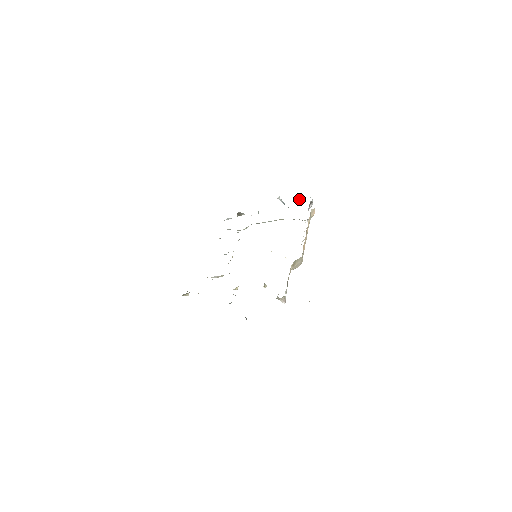
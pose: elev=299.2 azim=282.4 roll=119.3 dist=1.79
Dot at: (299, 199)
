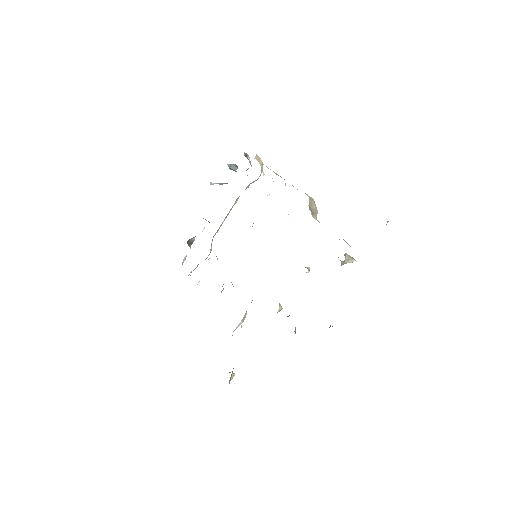
Dot at: (231, 164)
